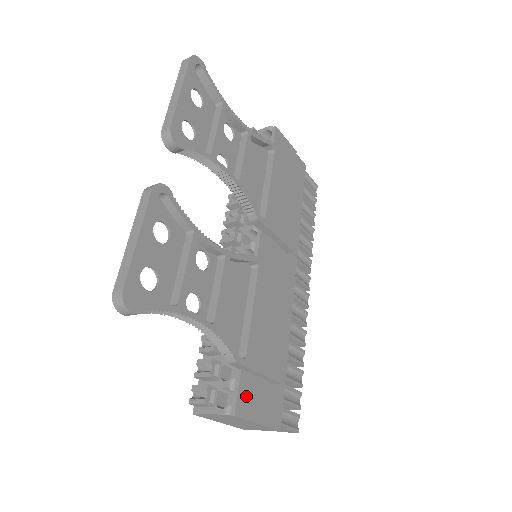
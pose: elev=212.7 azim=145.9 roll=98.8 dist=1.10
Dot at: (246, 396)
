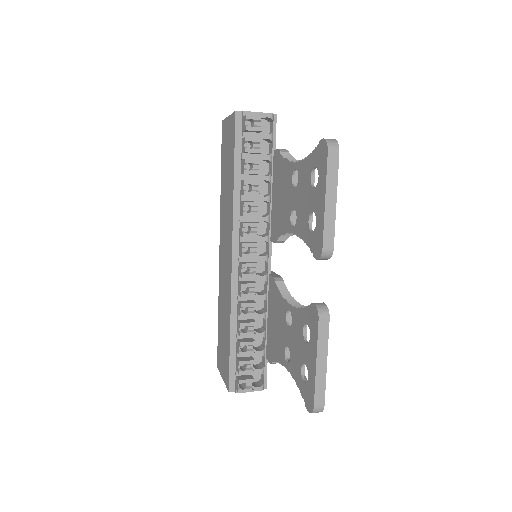
Dot at: occluded
